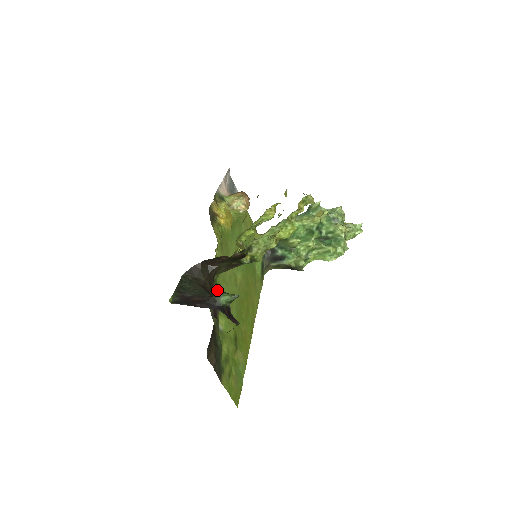
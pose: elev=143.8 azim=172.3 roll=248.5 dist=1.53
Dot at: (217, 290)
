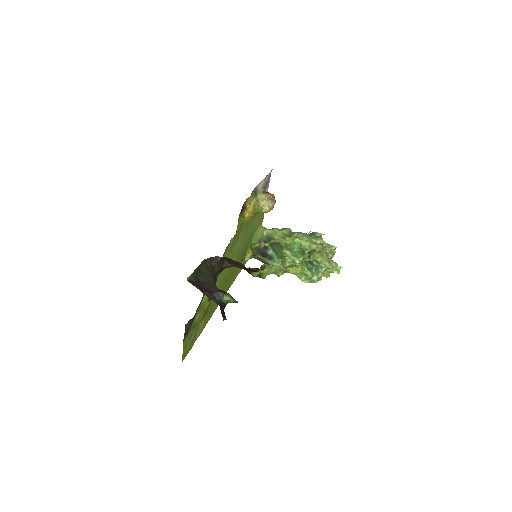
Dot at: occluded
